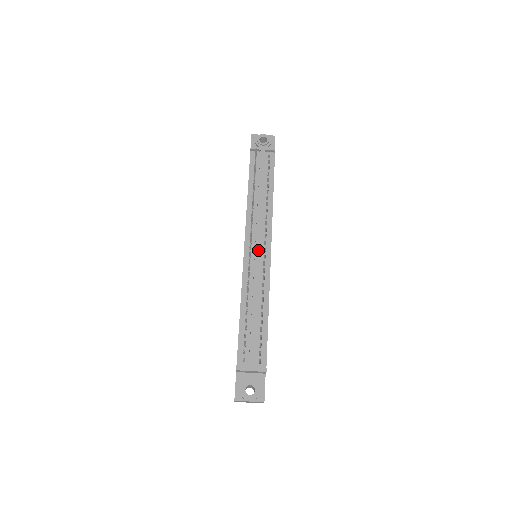
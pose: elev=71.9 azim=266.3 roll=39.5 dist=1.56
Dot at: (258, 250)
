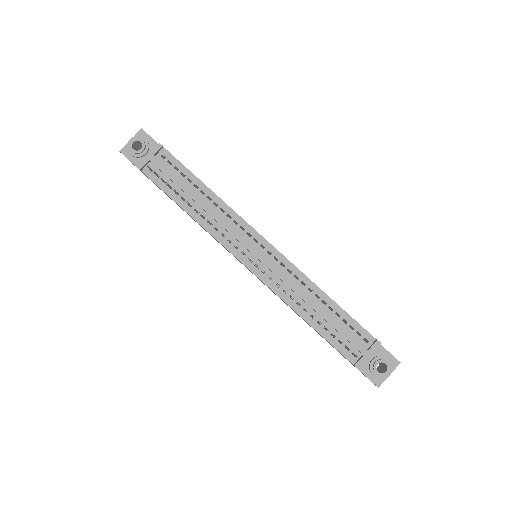
Dot at: (259, 255)
